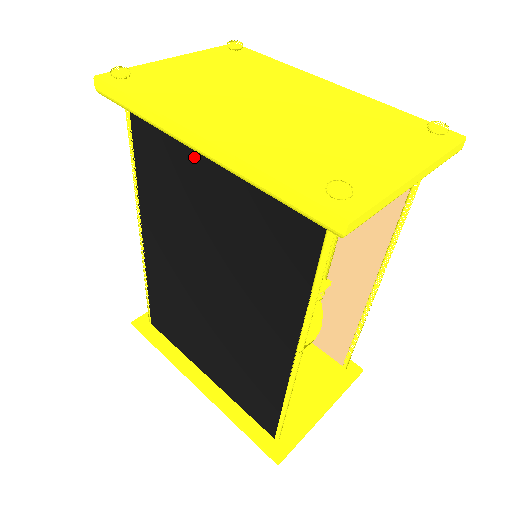
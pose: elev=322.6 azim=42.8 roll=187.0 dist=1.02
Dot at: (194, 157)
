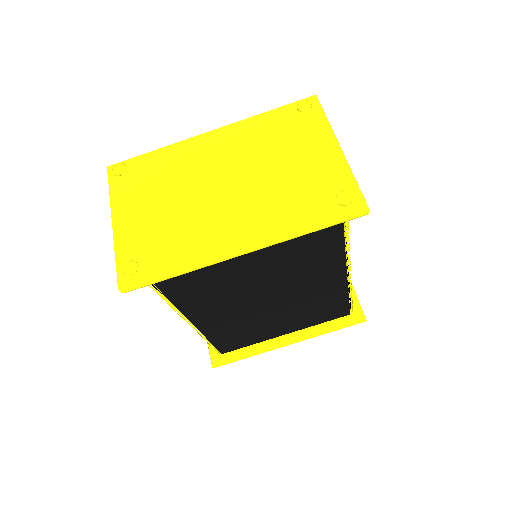
Dot at: occluded
